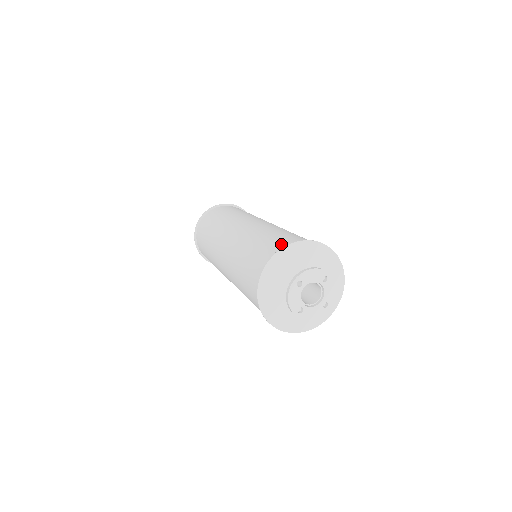
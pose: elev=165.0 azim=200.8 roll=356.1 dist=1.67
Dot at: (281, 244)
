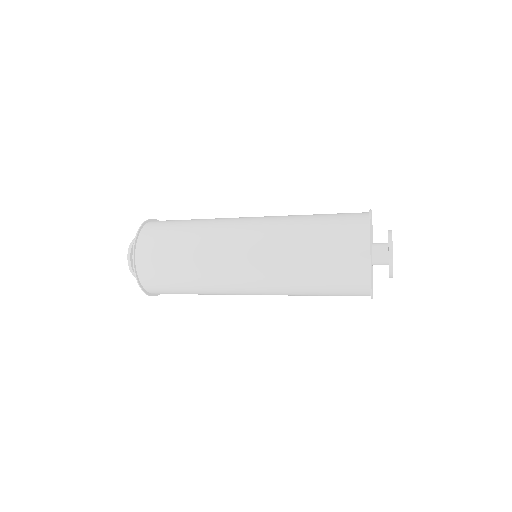
Dot at: (355, 213)
